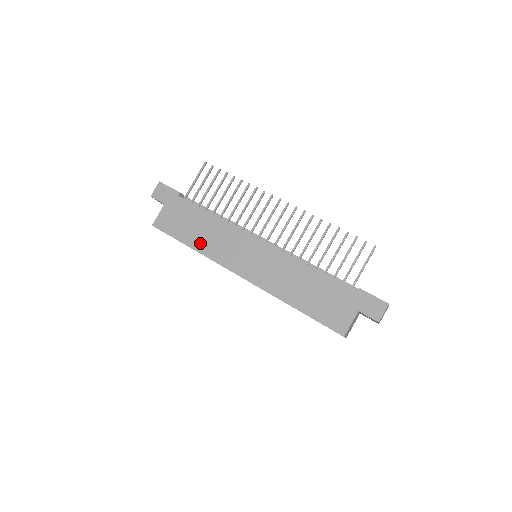
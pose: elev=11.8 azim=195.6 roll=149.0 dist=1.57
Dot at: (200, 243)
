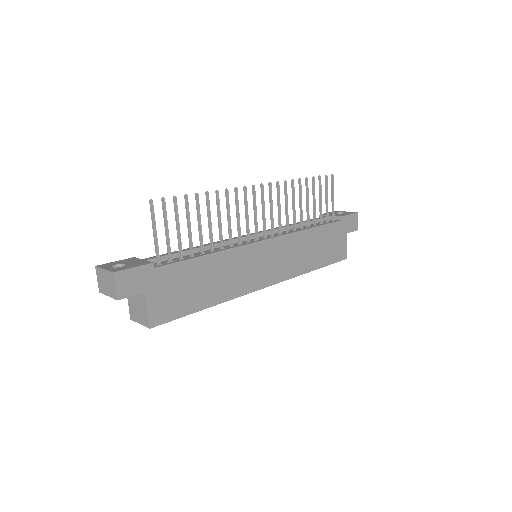
Dot at: (217, 294)
